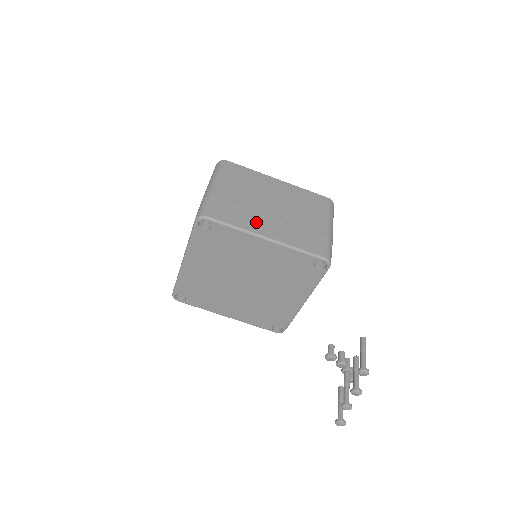
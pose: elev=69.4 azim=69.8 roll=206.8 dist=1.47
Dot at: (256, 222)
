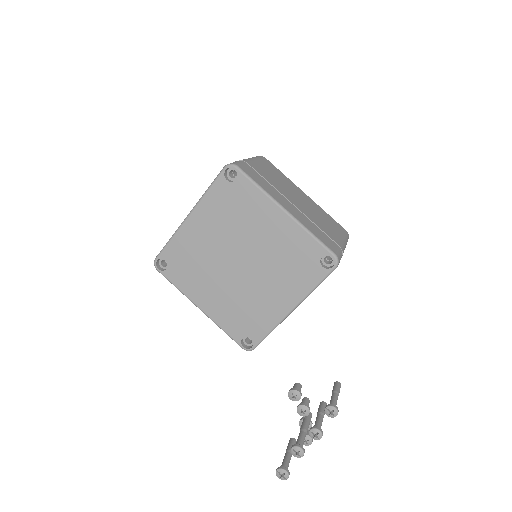
Dot at: (279, 197)
